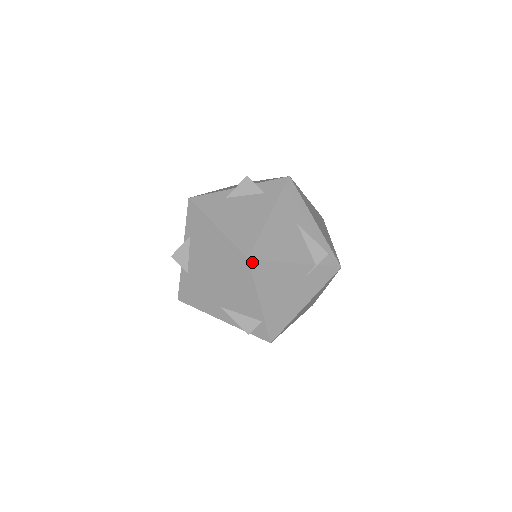
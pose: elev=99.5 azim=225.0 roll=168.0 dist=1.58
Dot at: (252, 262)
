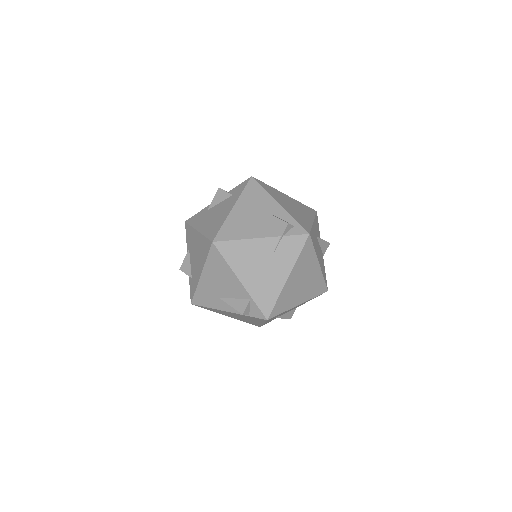
Dot at: (217, 244)
